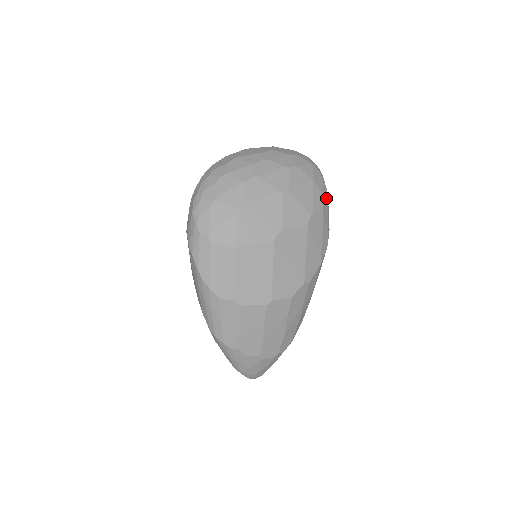
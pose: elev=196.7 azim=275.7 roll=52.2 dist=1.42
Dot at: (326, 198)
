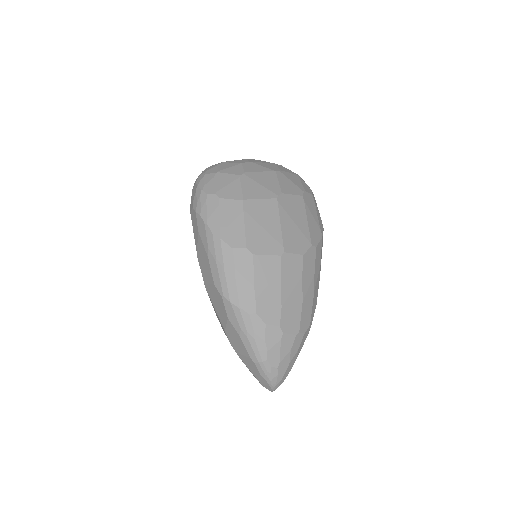
Dot at: (312, 192)
